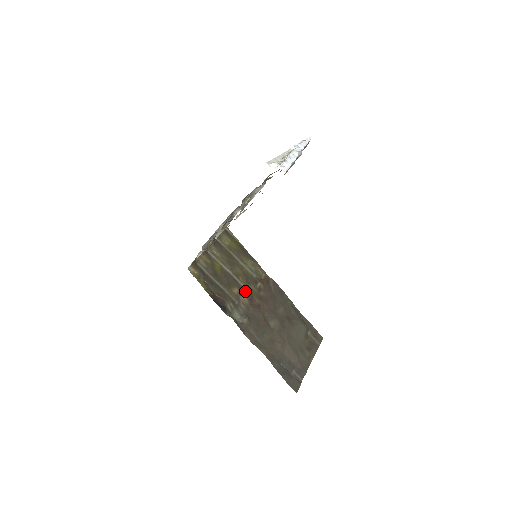
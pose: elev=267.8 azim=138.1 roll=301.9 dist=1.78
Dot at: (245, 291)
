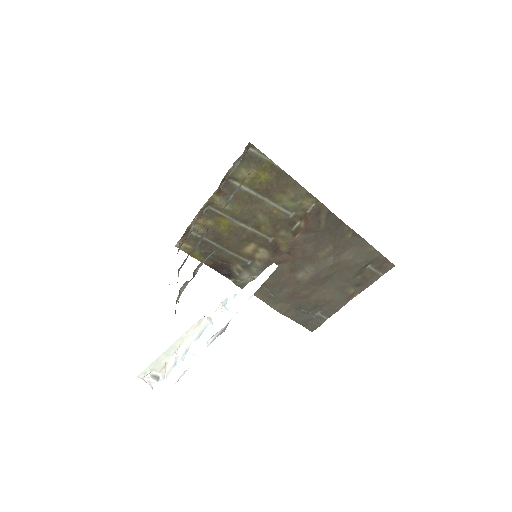
Dot at: (267, 243)
